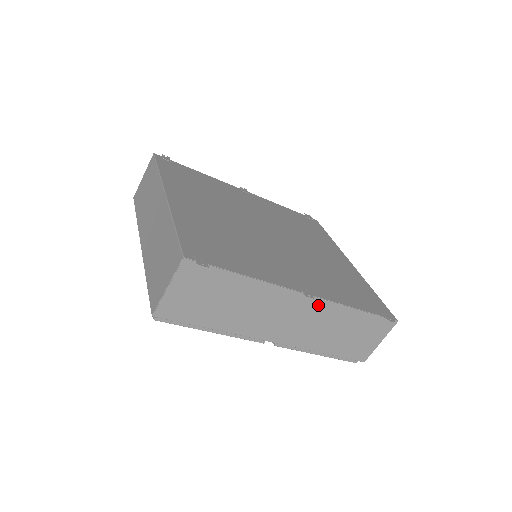
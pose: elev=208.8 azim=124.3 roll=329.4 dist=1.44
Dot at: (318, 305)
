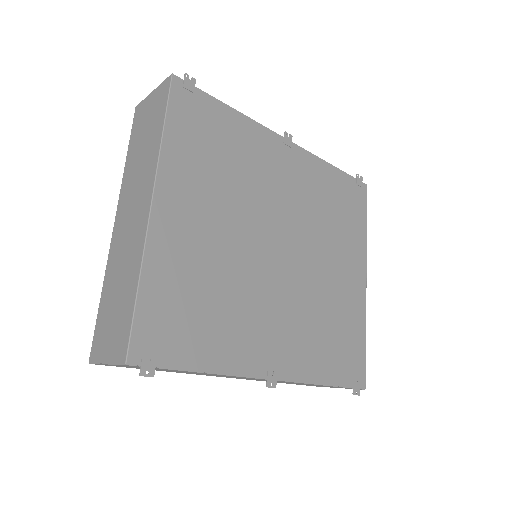
Dot at: (281, 381)
